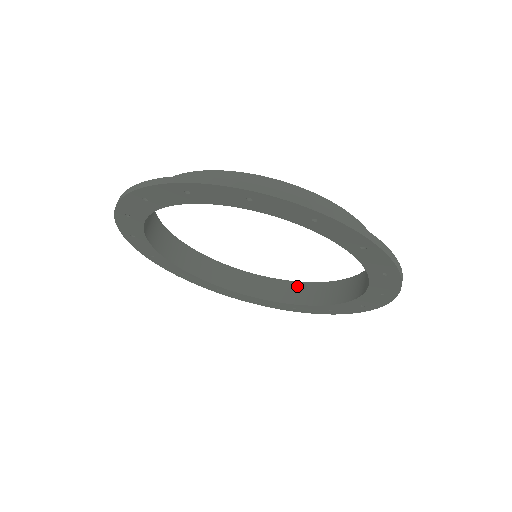
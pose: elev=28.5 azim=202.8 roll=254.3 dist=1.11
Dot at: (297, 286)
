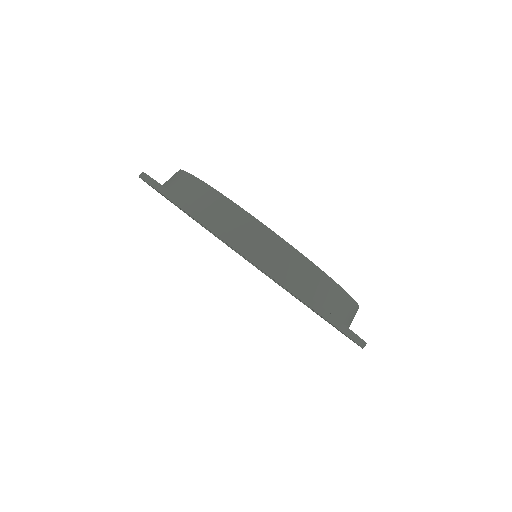
Dot at: occluded
